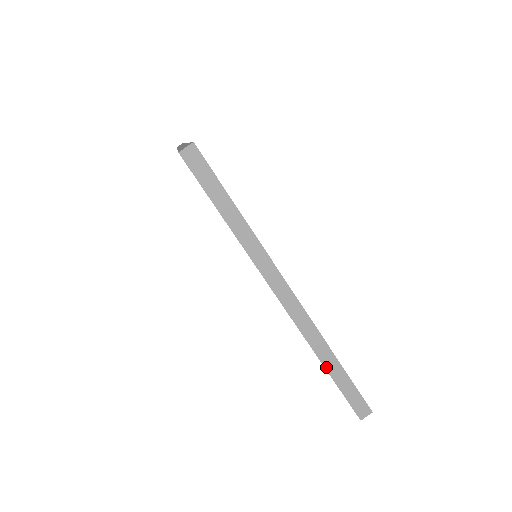
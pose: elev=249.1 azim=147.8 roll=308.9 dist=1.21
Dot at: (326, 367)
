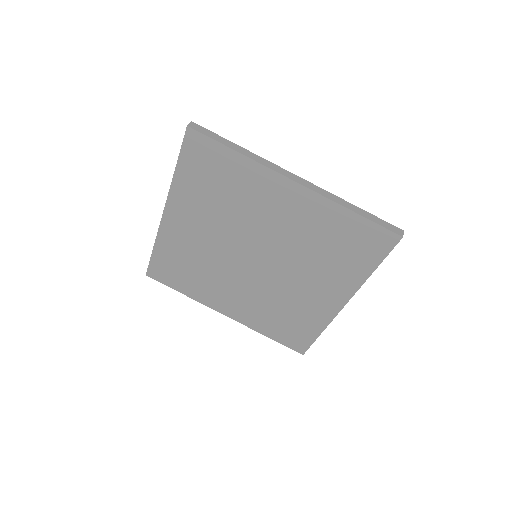
Dot at: (352, 210)
